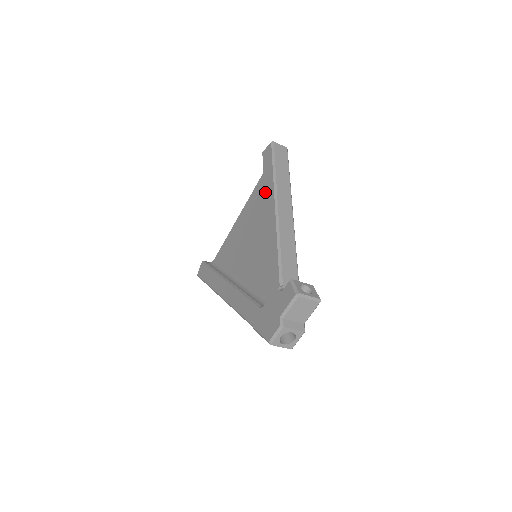
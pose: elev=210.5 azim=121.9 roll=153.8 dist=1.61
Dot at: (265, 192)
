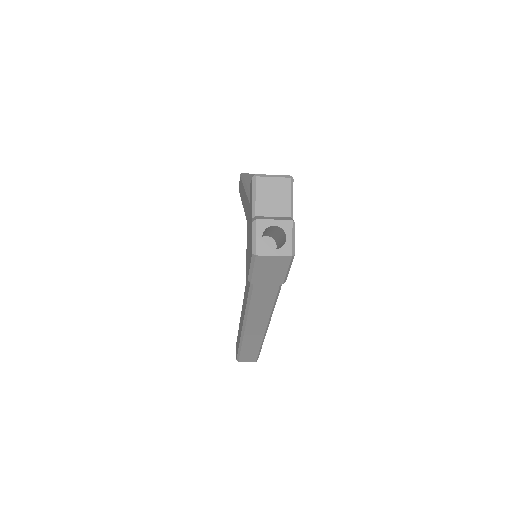
Dot at: occluded
